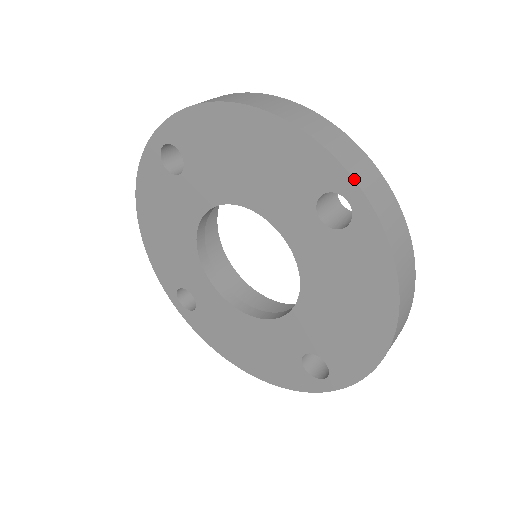
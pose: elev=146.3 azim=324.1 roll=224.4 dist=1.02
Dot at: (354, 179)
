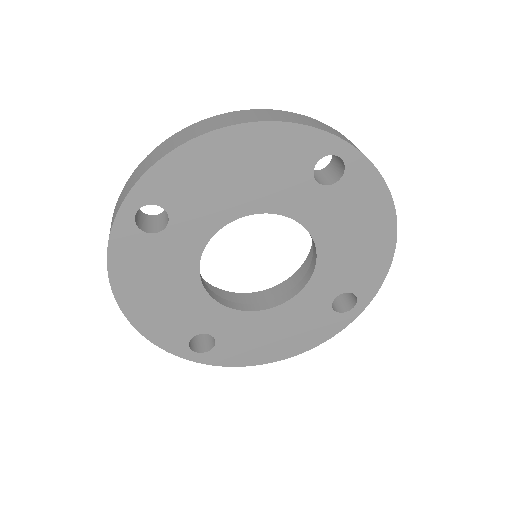
Dot at: (339, 137)
